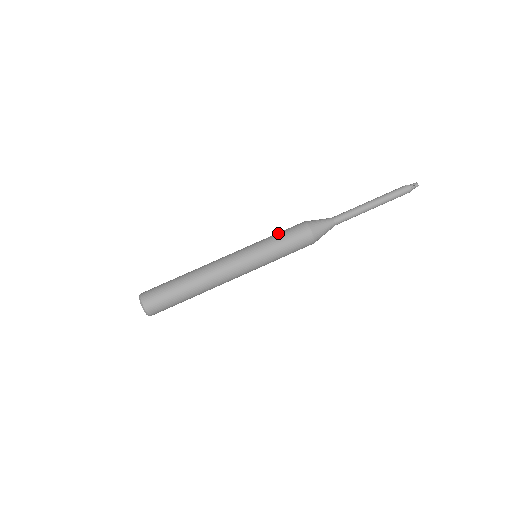
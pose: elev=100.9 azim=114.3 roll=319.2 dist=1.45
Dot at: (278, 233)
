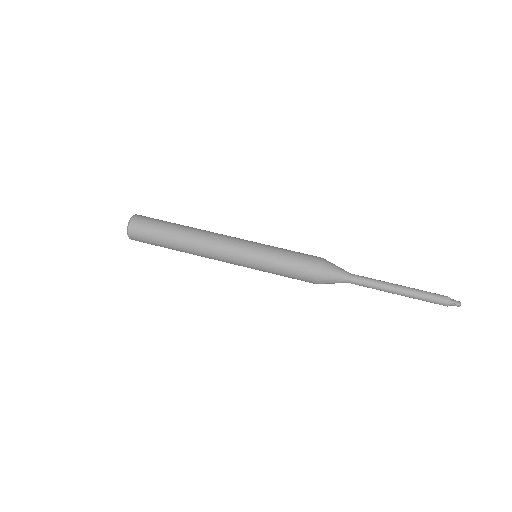
Dot at: (290, 251)
